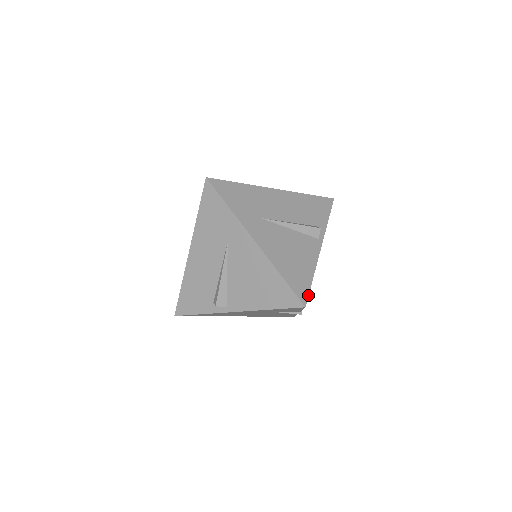
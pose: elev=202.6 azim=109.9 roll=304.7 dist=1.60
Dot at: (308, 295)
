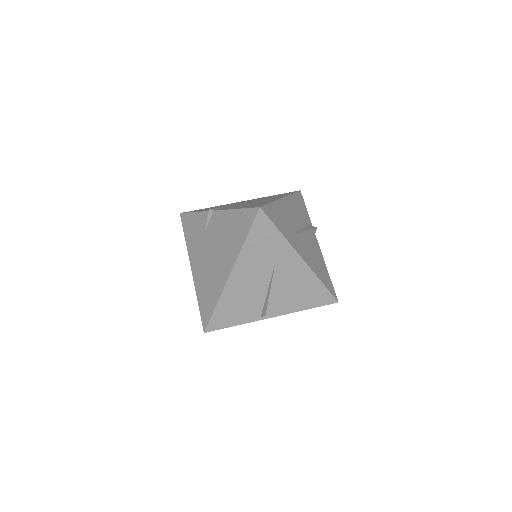
Dot at: occluded
